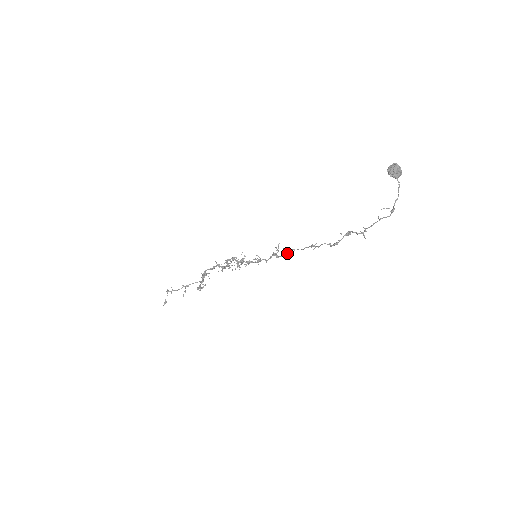
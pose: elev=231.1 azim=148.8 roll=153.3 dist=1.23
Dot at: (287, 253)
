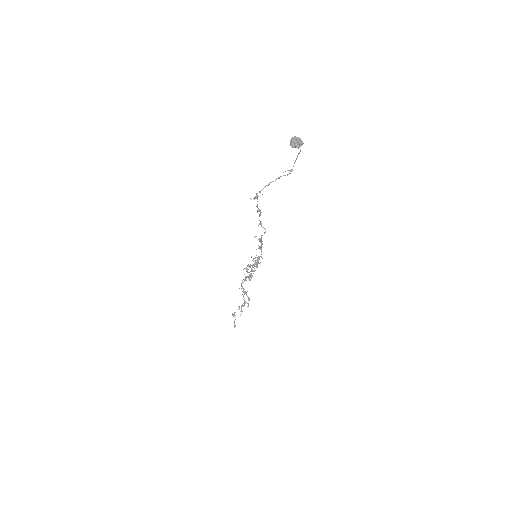
Dot at: (261, 241)
